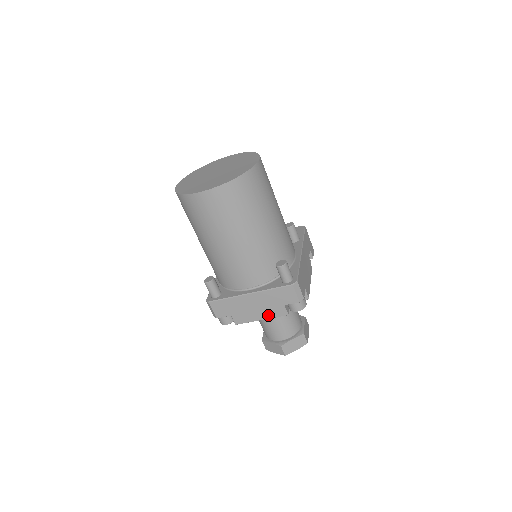
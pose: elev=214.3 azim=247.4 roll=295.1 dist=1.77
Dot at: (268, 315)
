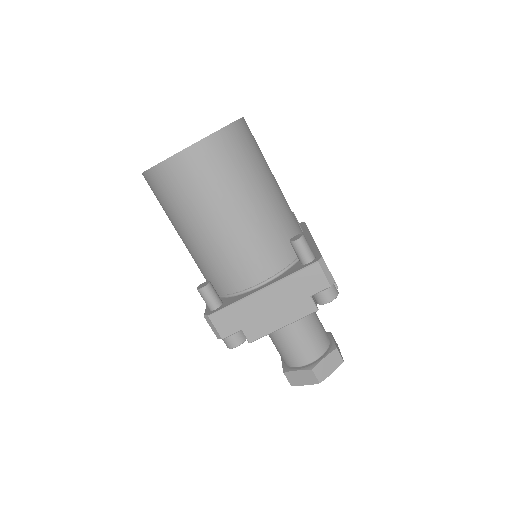
Dot at: (292, 317)
